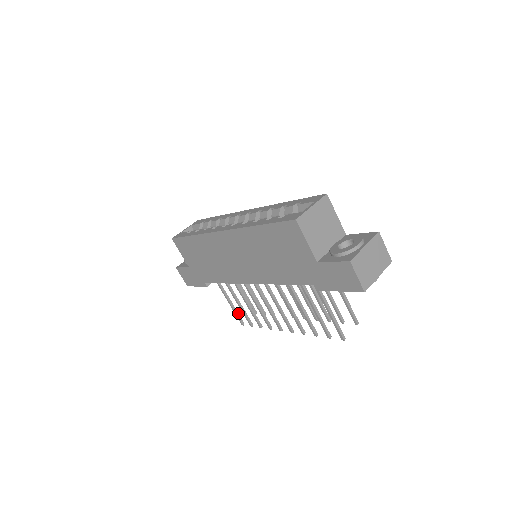
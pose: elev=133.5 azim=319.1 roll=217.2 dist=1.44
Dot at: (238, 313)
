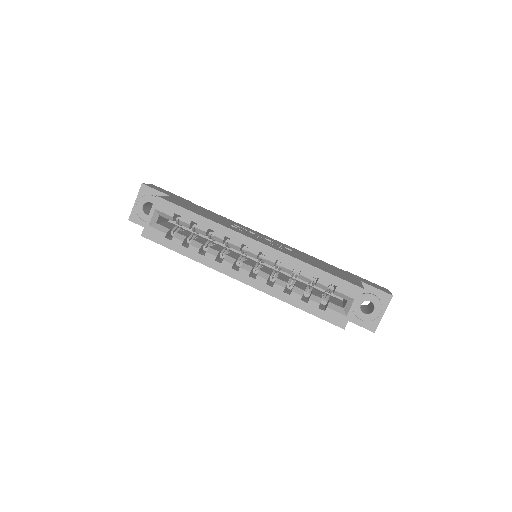
Dot at: occluded
